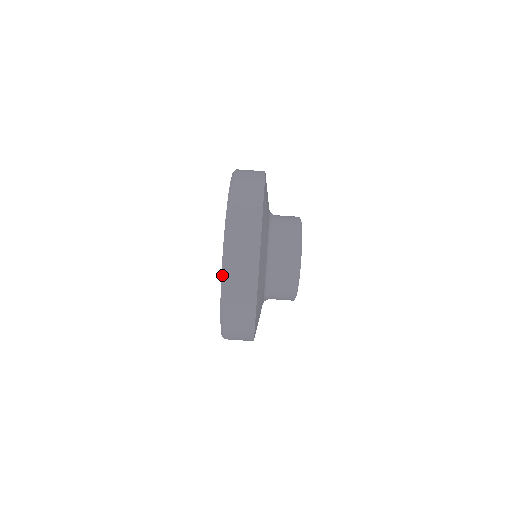
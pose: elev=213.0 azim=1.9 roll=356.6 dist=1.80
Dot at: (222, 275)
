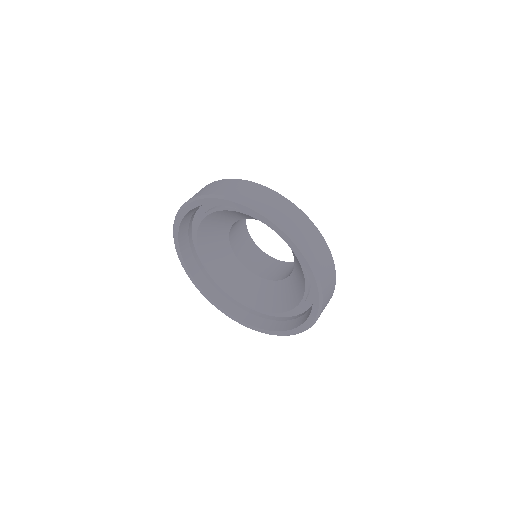
Dot at: (320, 299)
